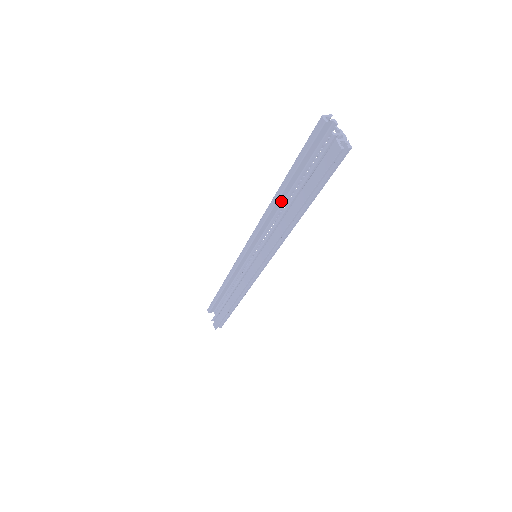
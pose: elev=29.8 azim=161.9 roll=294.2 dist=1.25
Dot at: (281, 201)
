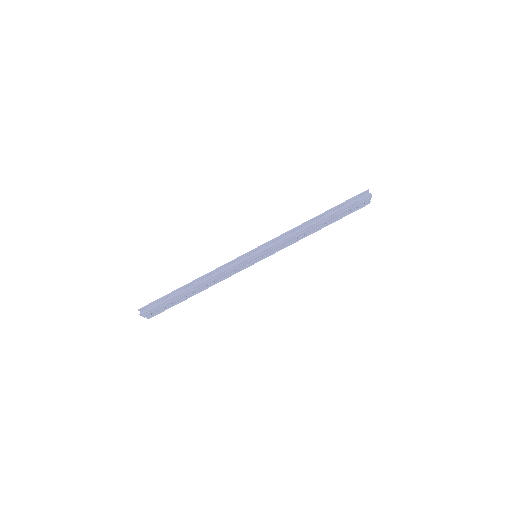
Dot at: occluded
